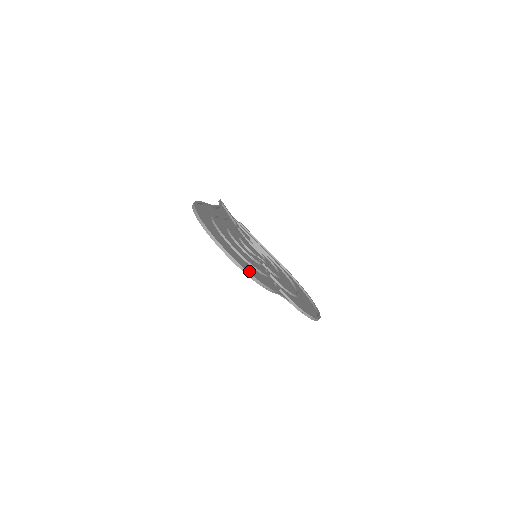
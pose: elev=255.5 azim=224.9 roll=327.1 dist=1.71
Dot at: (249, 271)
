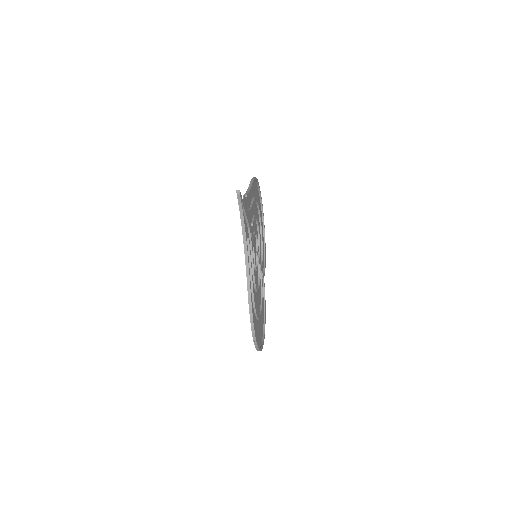
Dot at: occluded
